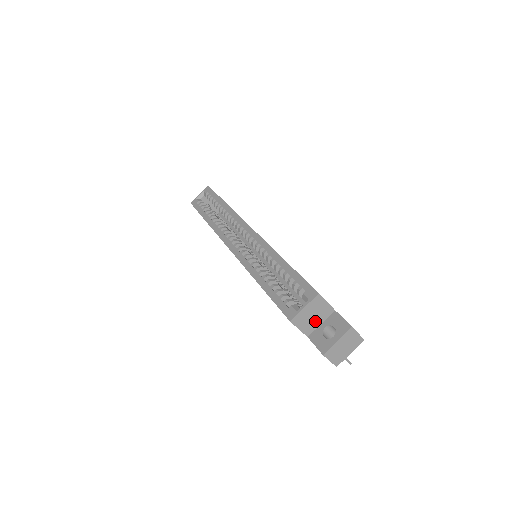
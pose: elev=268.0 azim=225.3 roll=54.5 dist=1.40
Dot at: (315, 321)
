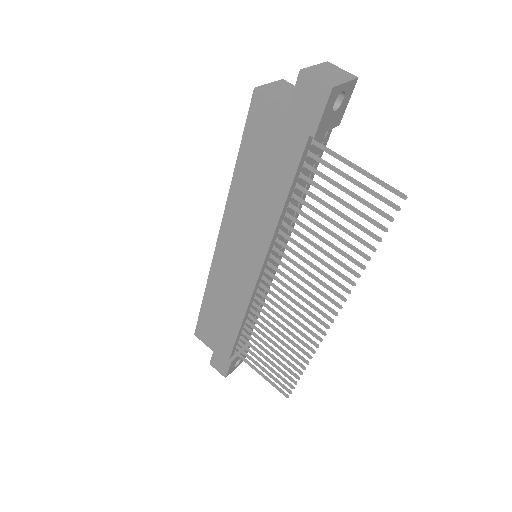
Dot at: occluded
